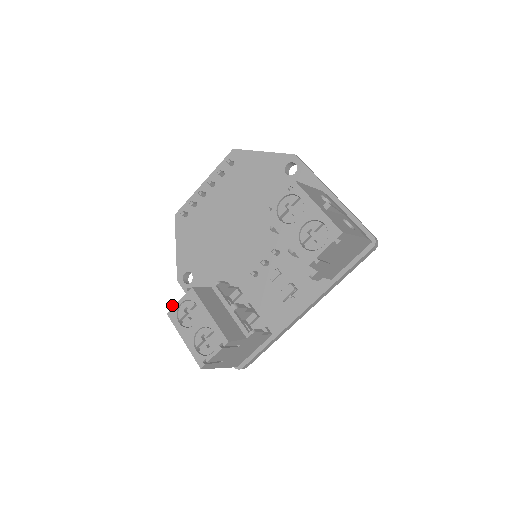
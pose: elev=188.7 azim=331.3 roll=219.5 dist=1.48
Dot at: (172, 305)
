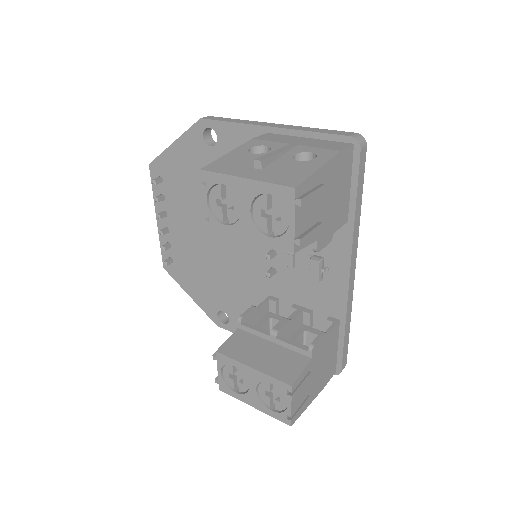
Dot at: (216, 379)
